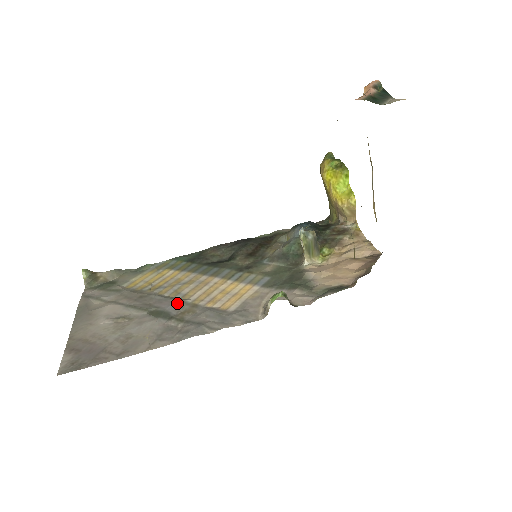
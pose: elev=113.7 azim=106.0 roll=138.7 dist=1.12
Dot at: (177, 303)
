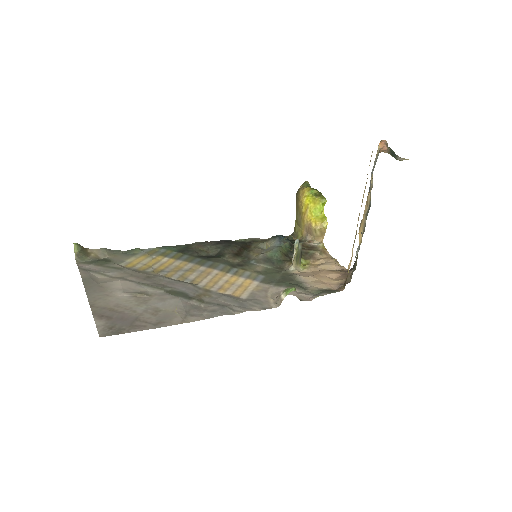
Dot at: (191, 286)
